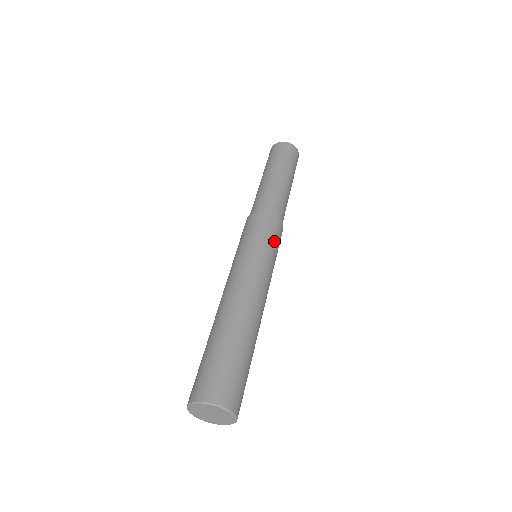
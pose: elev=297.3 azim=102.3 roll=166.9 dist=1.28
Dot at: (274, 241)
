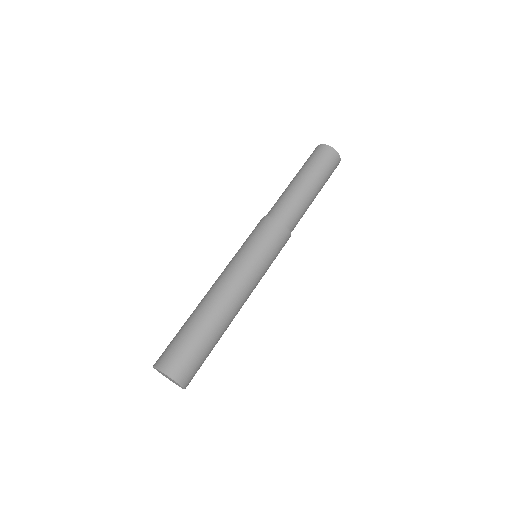
Dot at: (276, 255)
